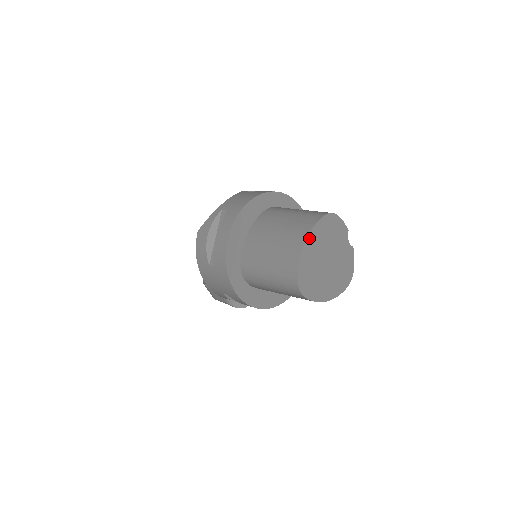
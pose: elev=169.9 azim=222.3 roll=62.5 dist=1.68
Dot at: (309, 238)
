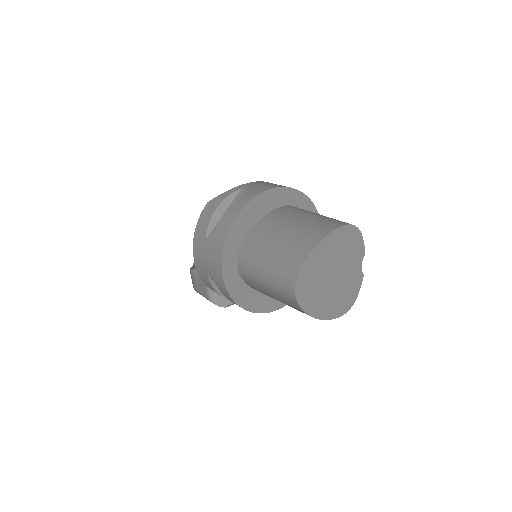
Dot at: (324, 240)
